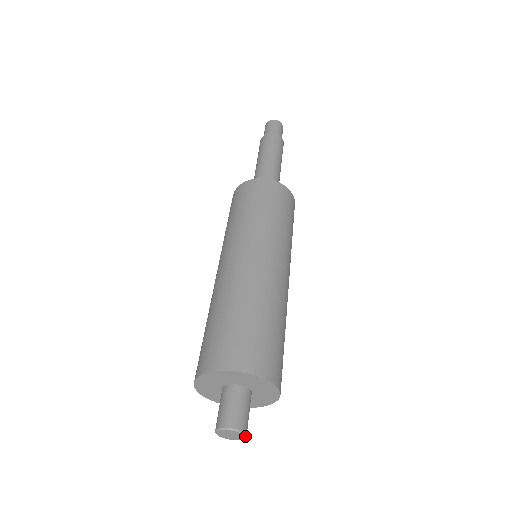
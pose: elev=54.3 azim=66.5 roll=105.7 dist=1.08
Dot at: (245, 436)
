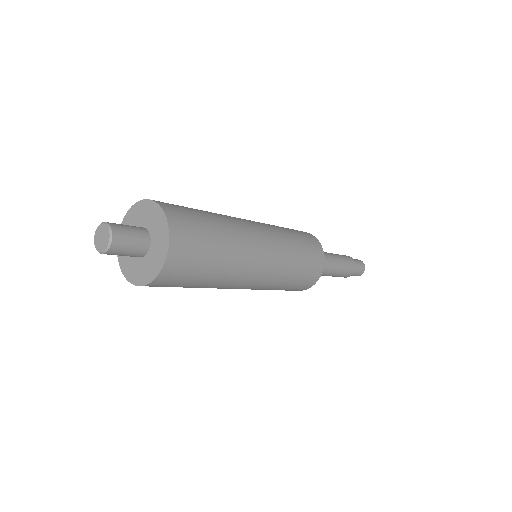
Dot at: (106, 249)
